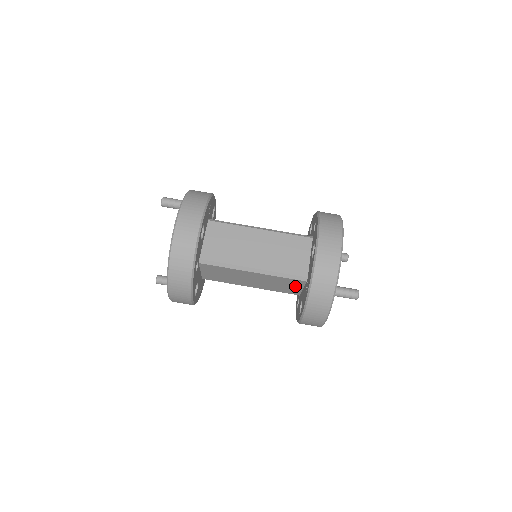
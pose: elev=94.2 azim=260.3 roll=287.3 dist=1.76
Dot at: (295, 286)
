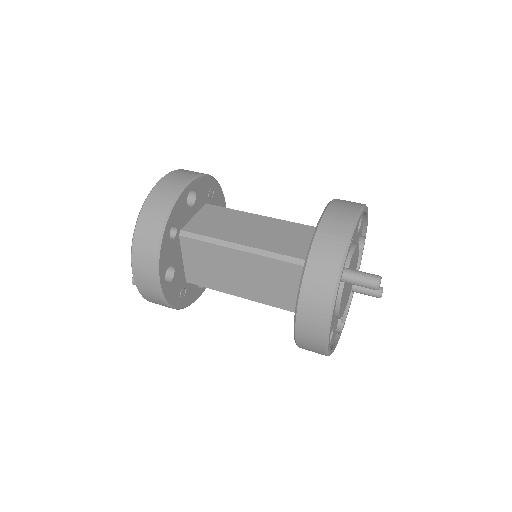
Dot at: (297, 286)
